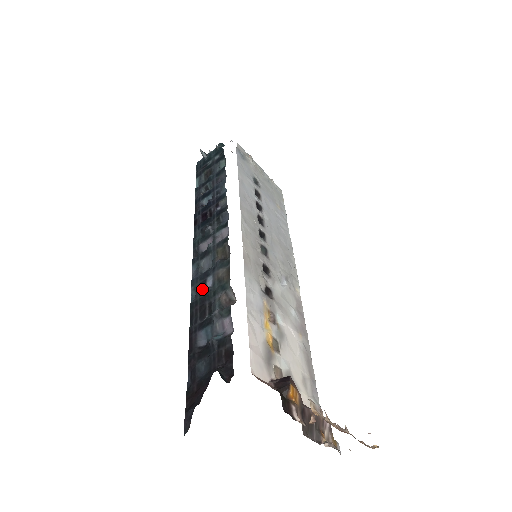
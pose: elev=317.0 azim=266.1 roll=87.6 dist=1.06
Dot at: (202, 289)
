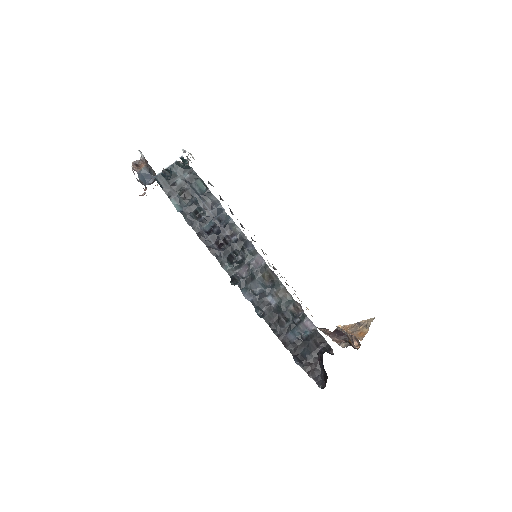
Dot at: (268, 307)
